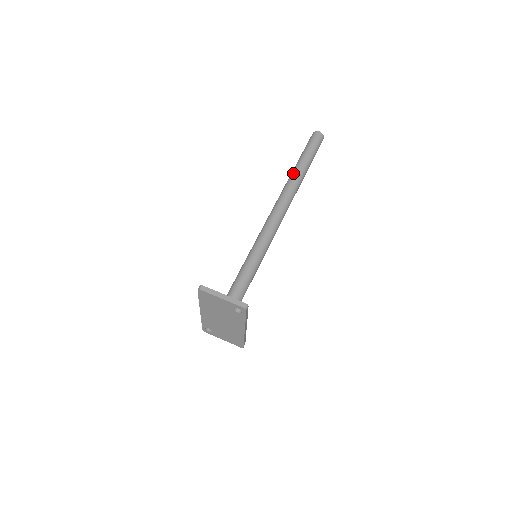
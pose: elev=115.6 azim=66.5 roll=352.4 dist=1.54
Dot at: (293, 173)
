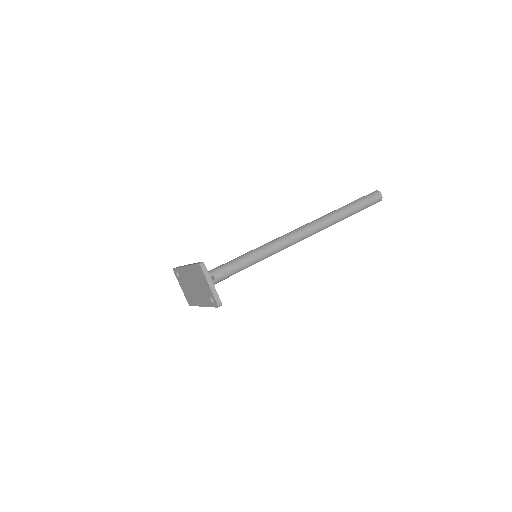
Dot at: (336, 213)
